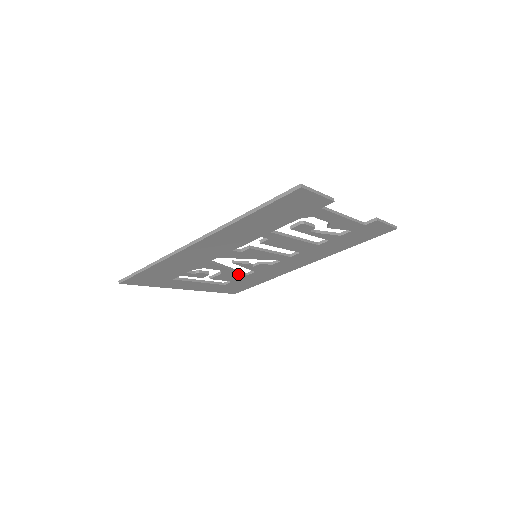
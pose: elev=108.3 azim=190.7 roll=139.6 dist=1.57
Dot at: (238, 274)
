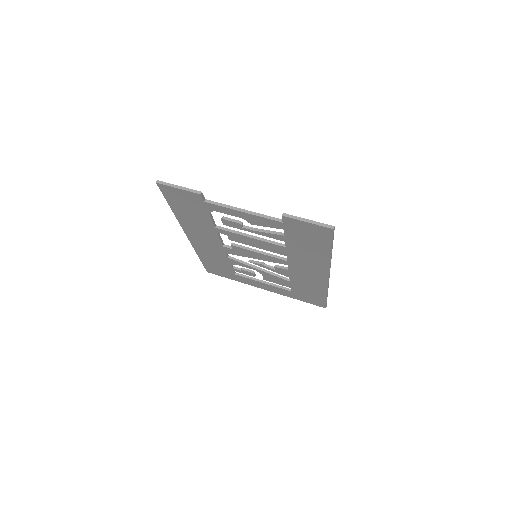
Dot at: (279, 278)
